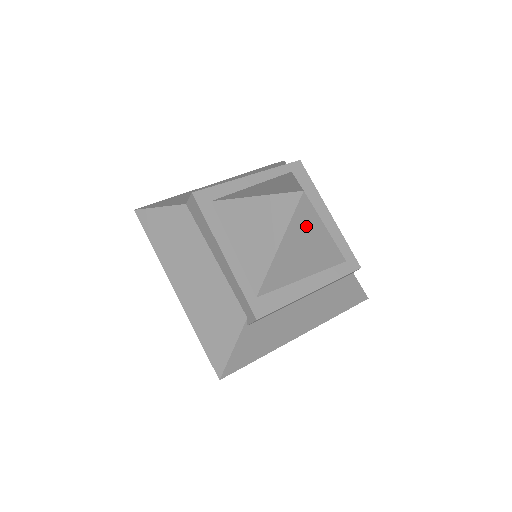
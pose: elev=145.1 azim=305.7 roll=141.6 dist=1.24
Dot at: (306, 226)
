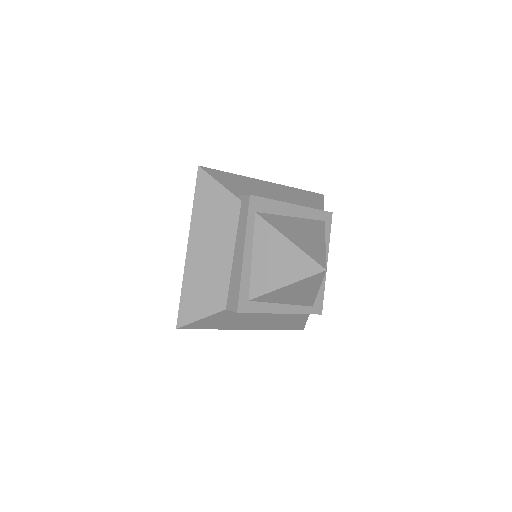
Dot at: occluded
